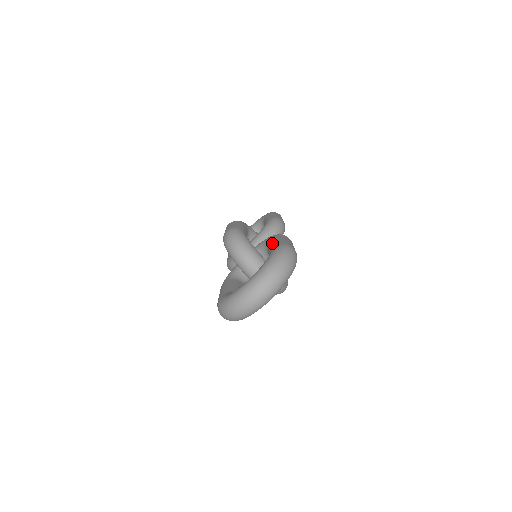
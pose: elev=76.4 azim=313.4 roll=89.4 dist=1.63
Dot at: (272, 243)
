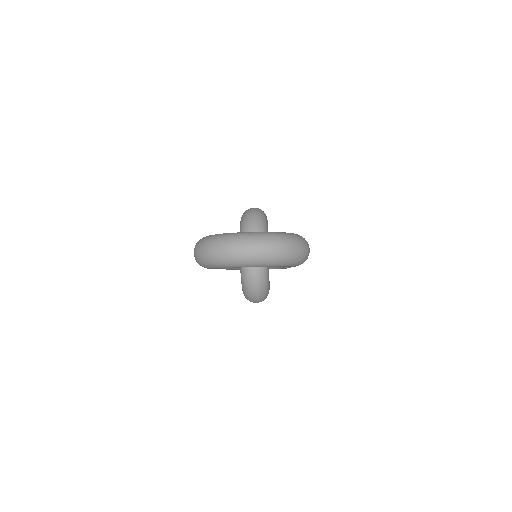
Dot at: occluded
